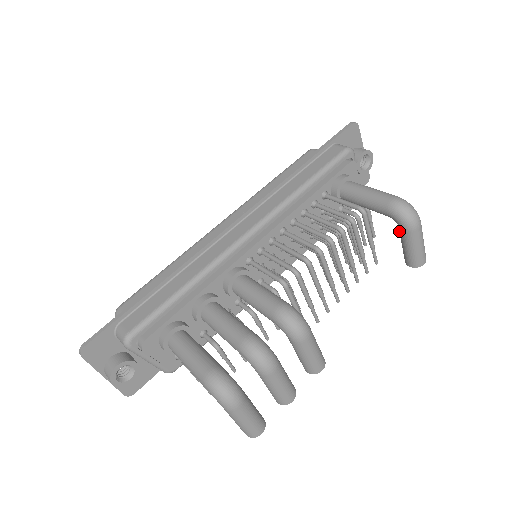
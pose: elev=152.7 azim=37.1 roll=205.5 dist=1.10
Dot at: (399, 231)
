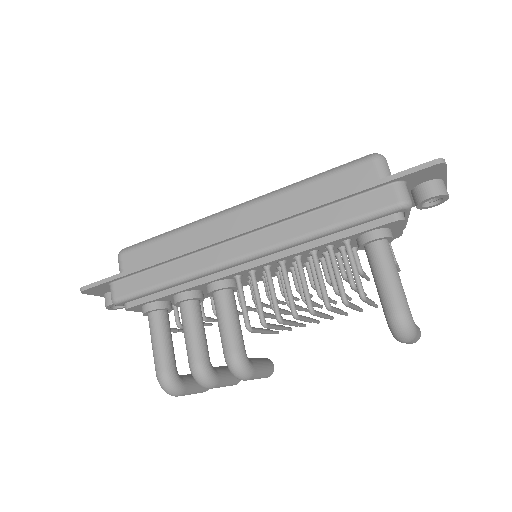
Dot at: occluded
